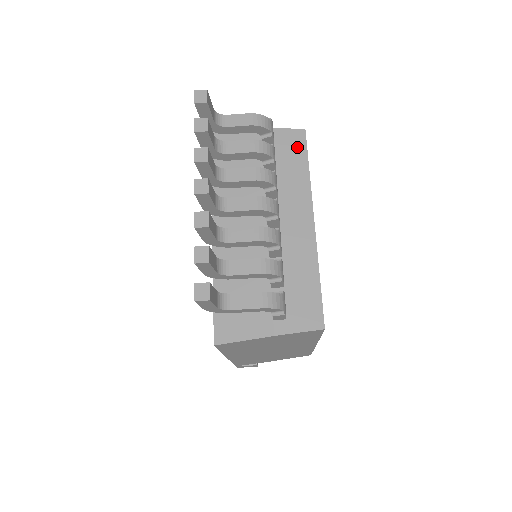
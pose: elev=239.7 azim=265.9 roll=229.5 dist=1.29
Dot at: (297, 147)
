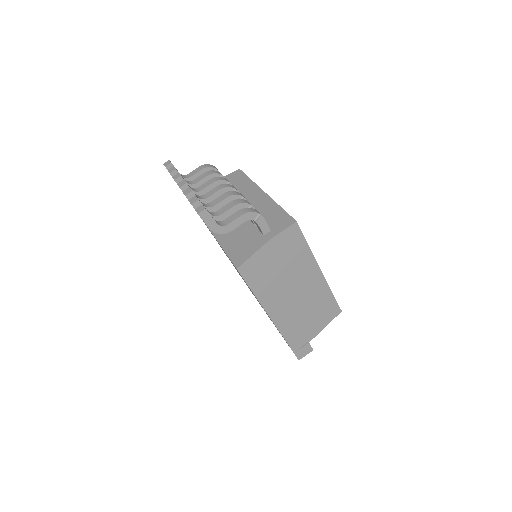
Dot at: (239, 176)
